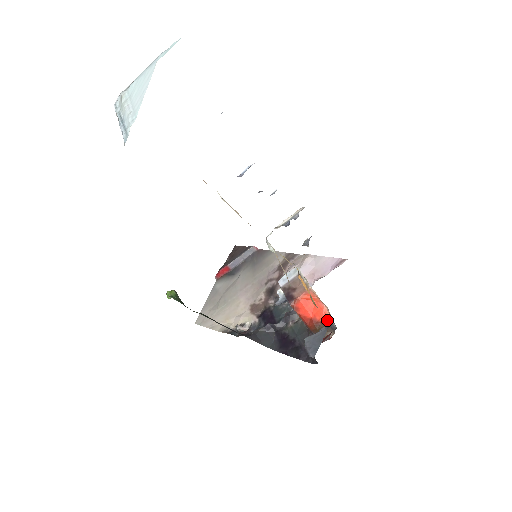
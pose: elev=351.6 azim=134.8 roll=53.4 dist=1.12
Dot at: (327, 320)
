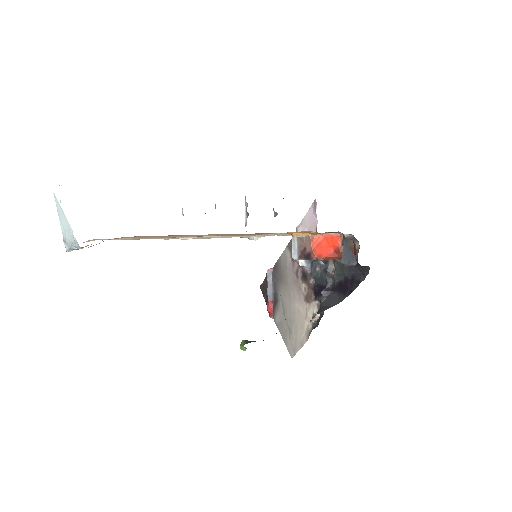
Dot at: occluded
